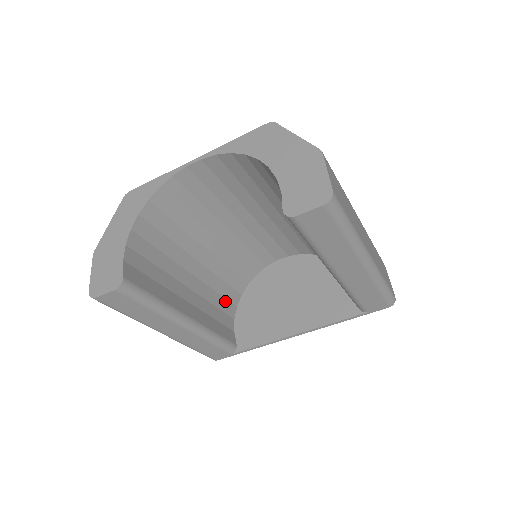
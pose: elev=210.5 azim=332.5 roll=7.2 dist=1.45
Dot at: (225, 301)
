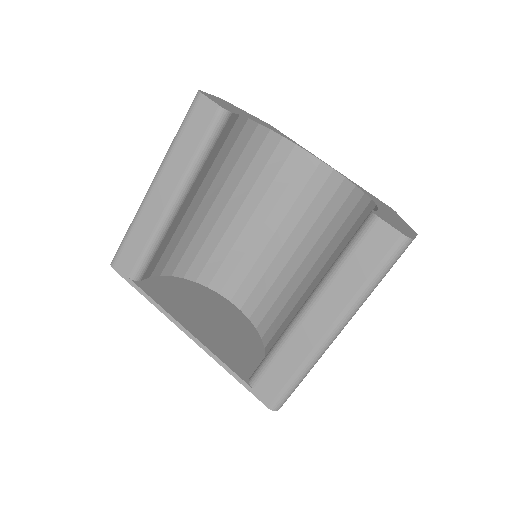
Dot at: (180, 257)
